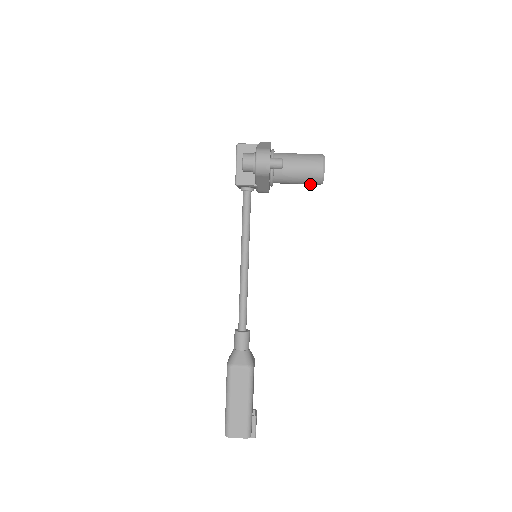
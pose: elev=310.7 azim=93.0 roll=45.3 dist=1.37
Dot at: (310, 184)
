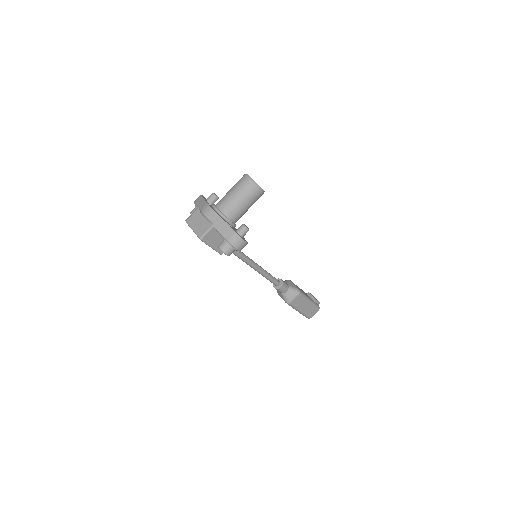
Dot at: occluded
